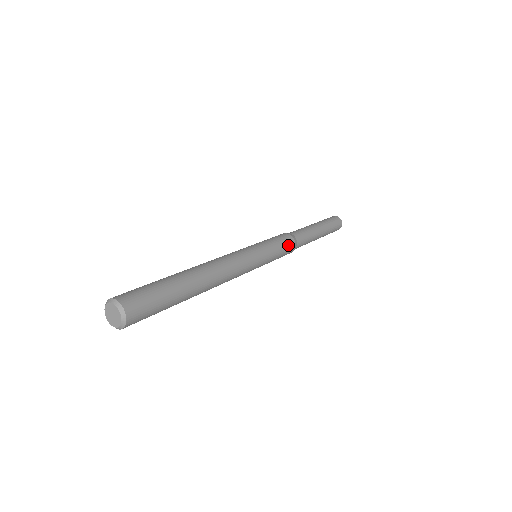
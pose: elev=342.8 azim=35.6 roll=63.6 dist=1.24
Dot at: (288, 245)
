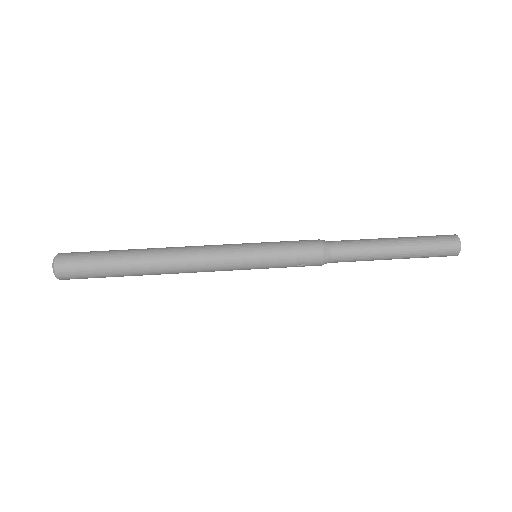
Dot at: (306, 265)
